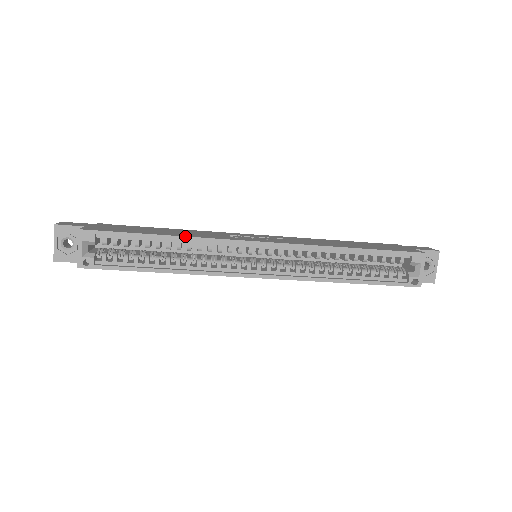
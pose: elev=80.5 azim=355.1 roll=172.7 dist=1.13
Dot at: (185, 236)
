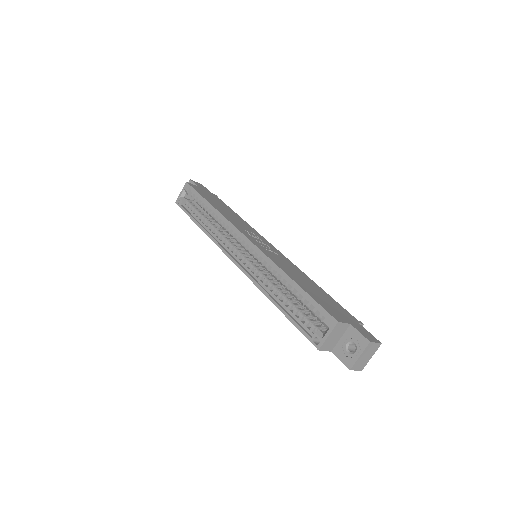
Dot at: (218, 211)
